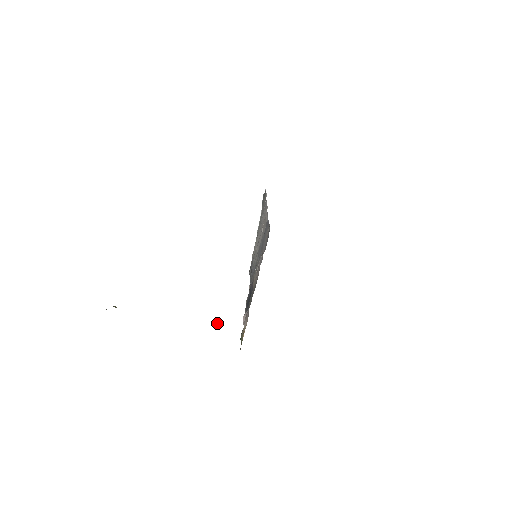
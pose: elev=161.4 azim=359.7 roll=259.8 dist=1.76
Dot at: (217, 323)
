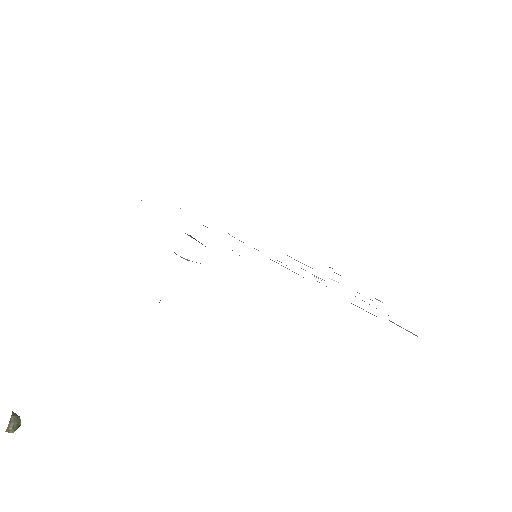
Dot at: occluded
